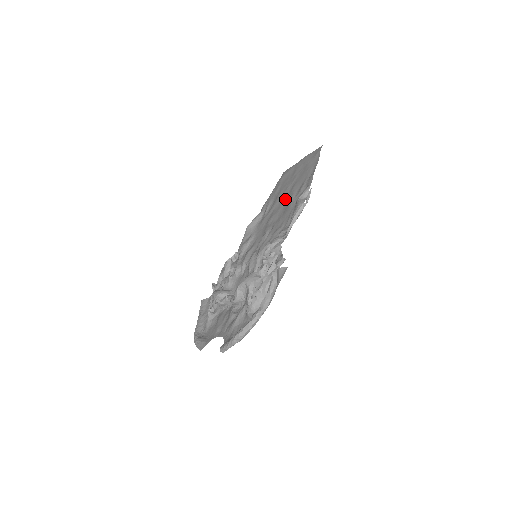
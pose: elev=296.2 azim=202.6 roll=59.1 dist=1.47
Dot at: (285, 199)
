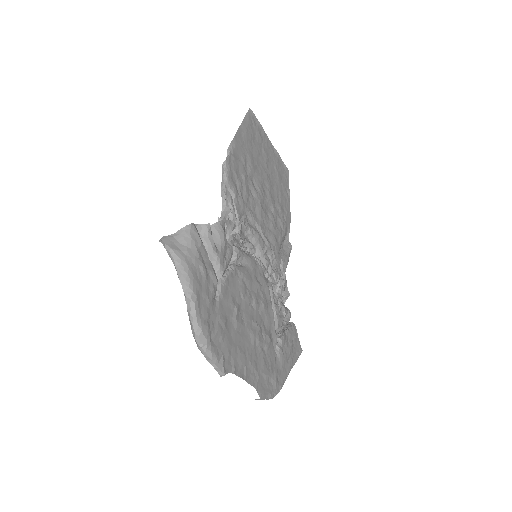
Dot at: occluded
